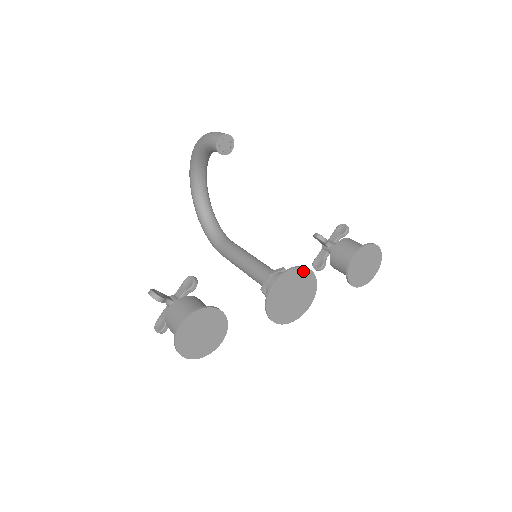
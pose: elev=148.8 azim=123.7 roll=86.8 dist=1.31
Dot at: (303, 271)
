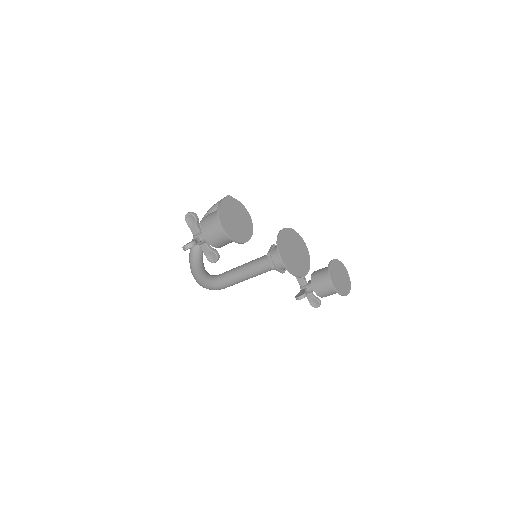
Dot at: (300, 239)
